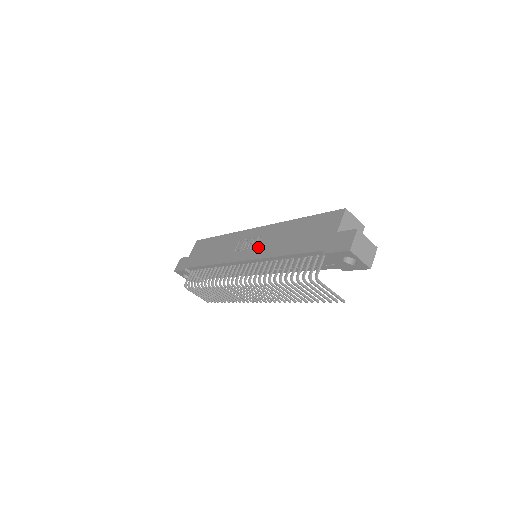
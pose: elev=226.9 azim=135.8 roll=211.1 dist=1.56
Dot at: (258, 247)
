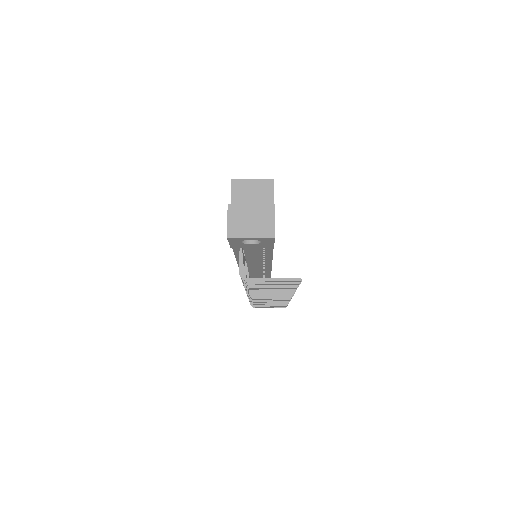
Dot at: occluded
